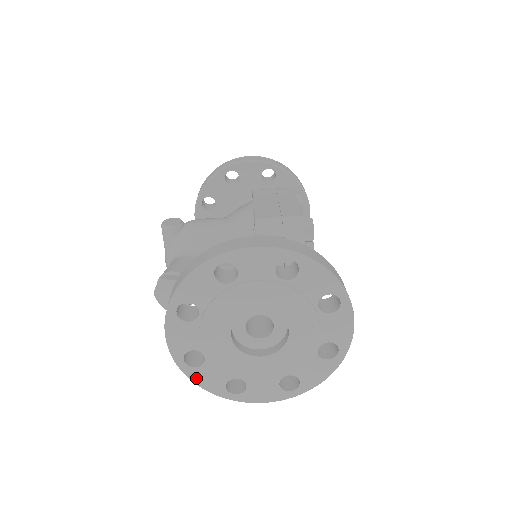
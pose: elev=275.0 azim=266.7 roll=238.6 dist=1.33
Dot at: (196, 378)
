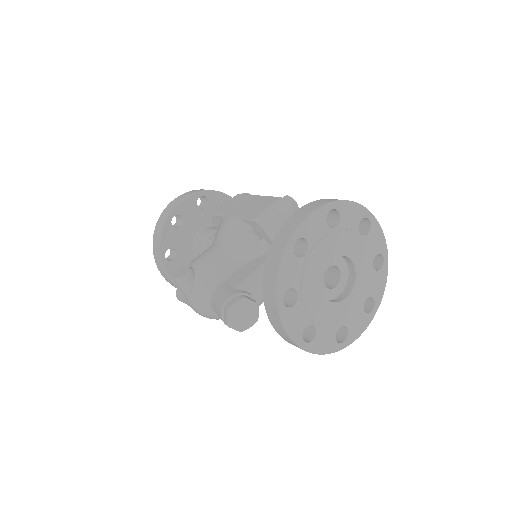
Dot at: (317, 349)
